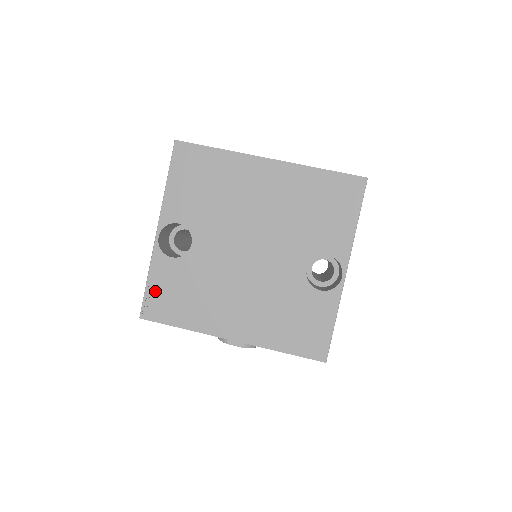
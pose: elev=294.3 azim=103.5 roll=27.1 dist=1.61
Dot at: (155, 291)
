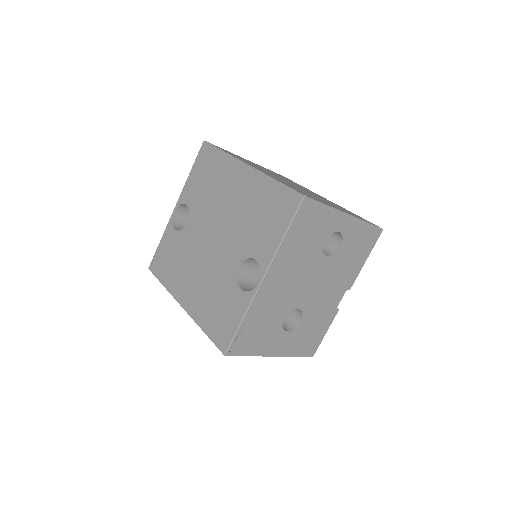
Dot at: (160, 252)
